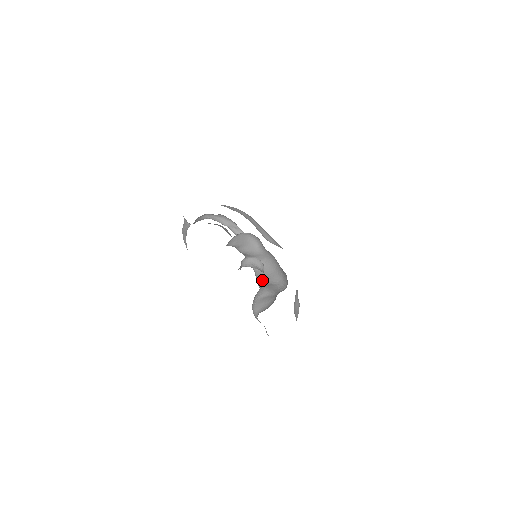
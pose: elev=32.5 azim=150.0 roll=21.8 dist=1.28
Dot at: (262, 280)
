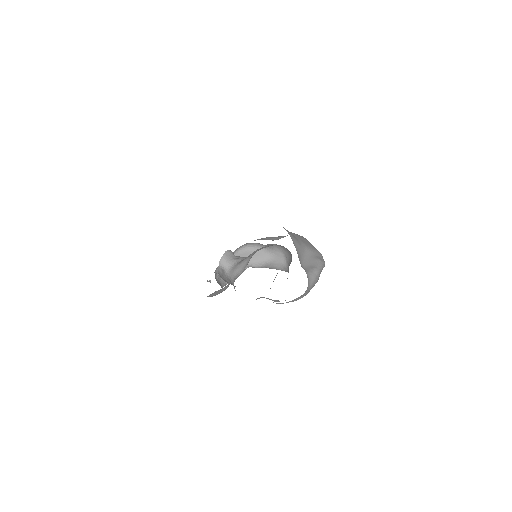
Dot at: occluded
